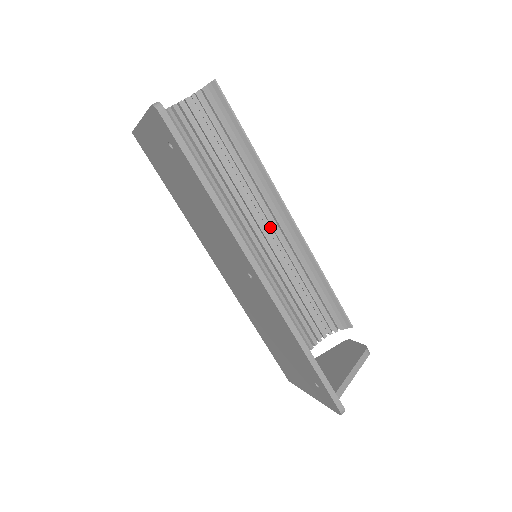
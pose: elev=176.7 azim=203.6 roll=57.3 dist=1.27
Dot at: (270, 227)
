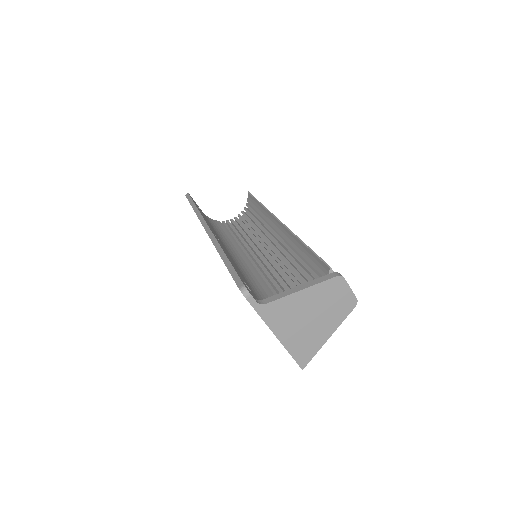
Dot at: (276, 241)
